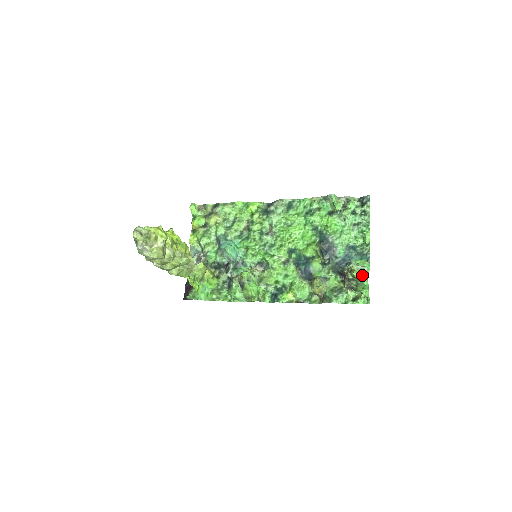
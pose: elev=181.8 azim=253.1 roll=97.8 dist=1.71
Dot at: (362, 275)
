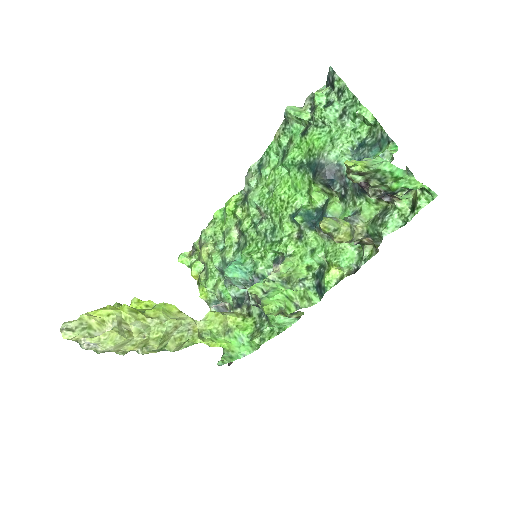
Dot at: (373, 162)
